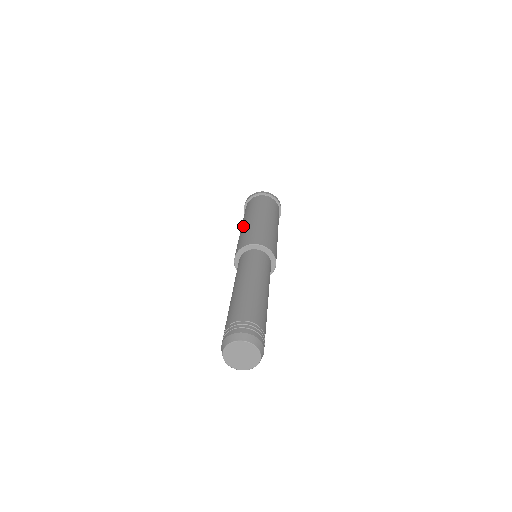
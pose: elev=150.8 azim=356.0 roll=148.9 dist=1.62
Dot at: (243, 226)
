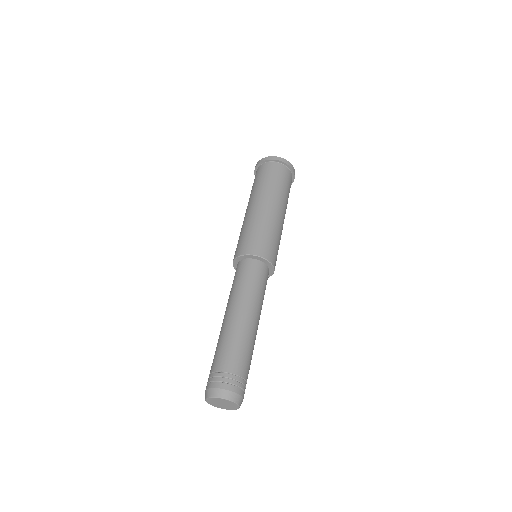
Dot at: occluded
